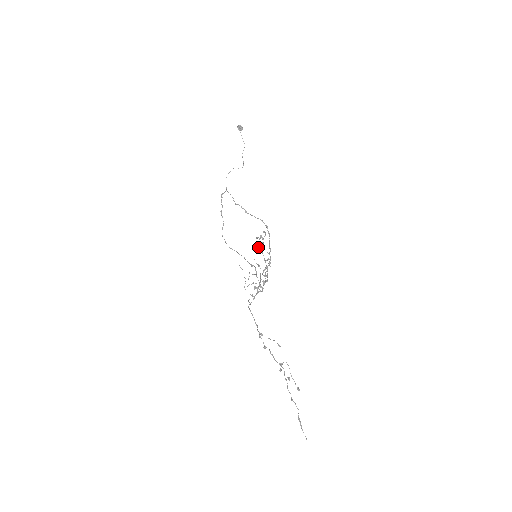
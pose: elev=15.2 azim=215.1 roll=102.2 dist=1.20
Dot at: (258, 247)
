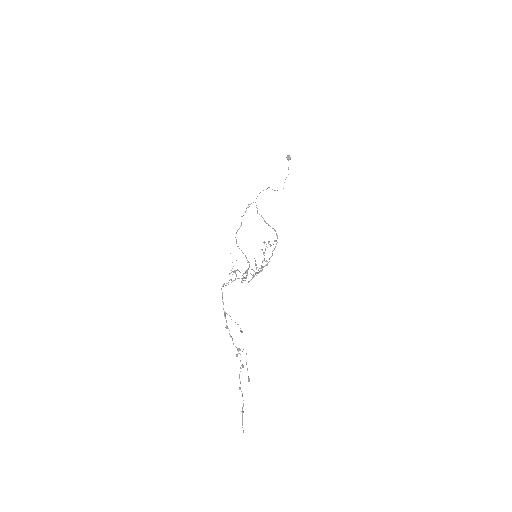
Dot at: (262, 250)
